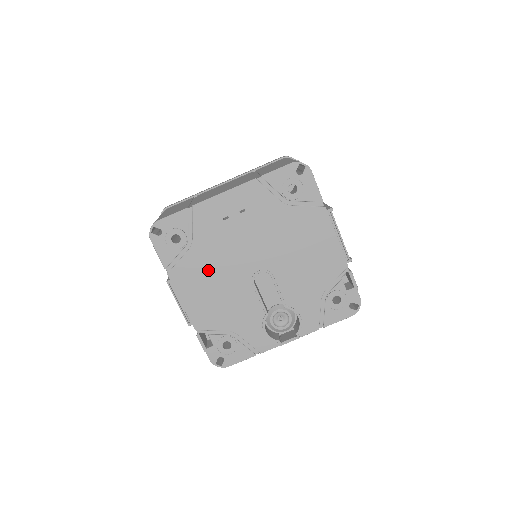
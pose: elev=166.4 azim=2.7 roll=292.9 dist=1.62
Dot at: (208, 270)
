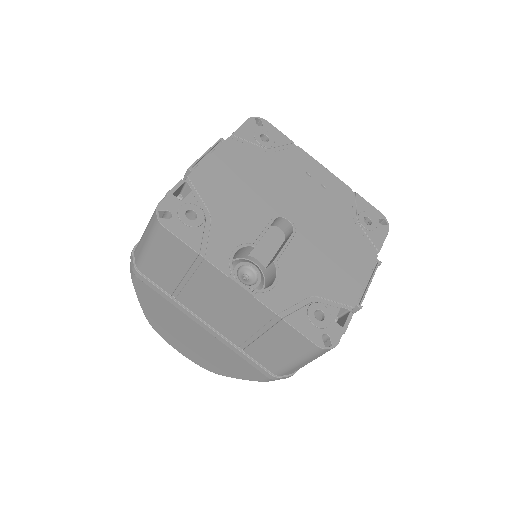
Dot at: (257, 172)
